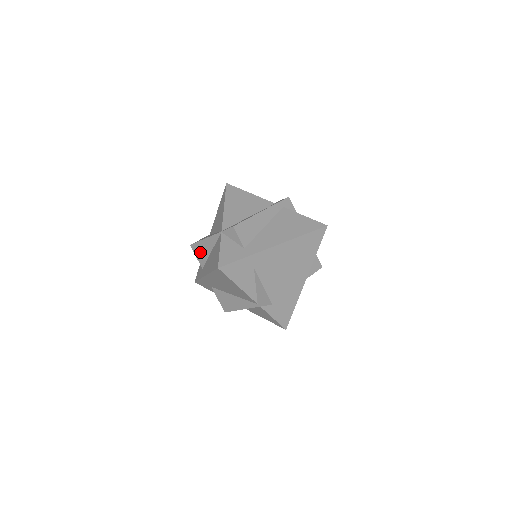
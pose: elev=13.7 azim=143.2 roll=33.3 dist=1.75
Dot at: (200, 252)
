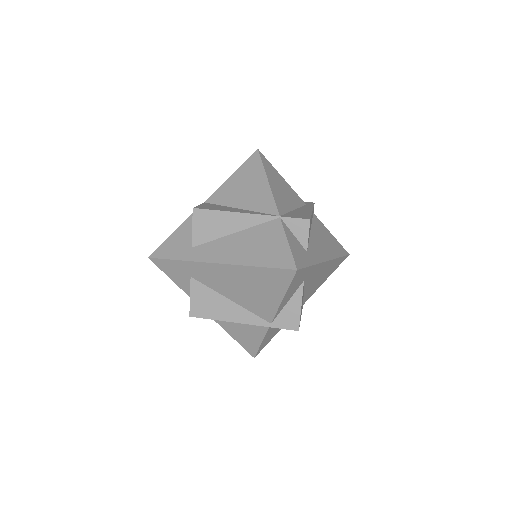
Dot at: (208, 225)
